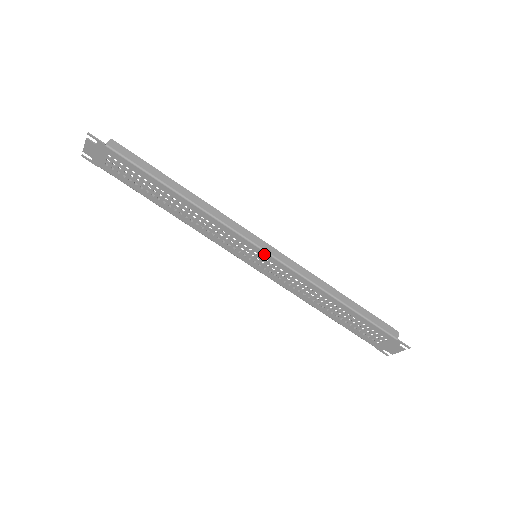
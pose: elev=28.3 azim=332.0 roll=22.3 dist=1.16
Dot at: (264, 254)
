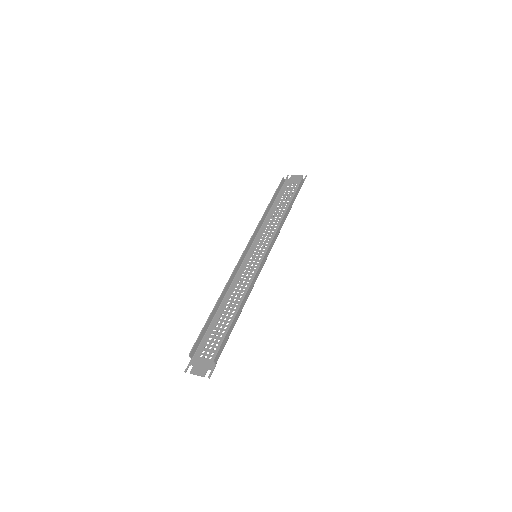
Dot at: occluded
